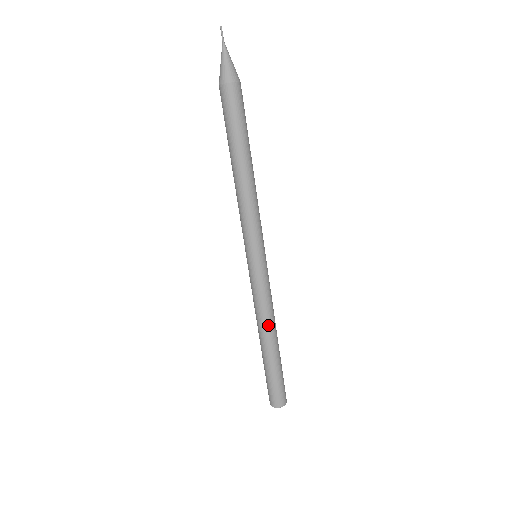
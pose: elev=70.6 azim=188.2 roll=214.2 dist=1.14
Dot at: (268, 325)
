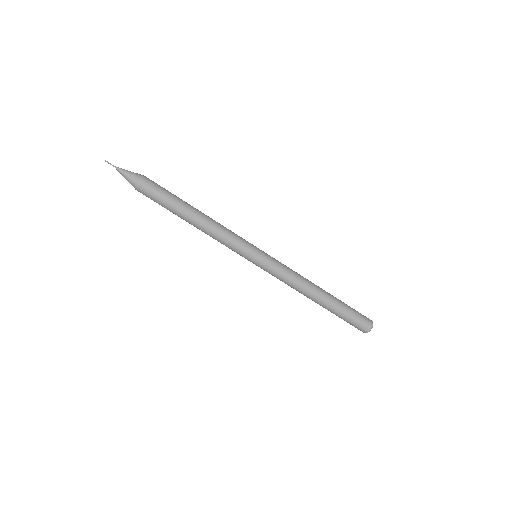
Dot at: (308, 283)
